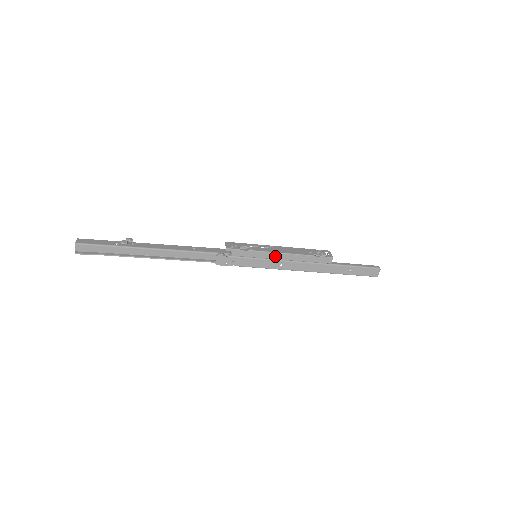
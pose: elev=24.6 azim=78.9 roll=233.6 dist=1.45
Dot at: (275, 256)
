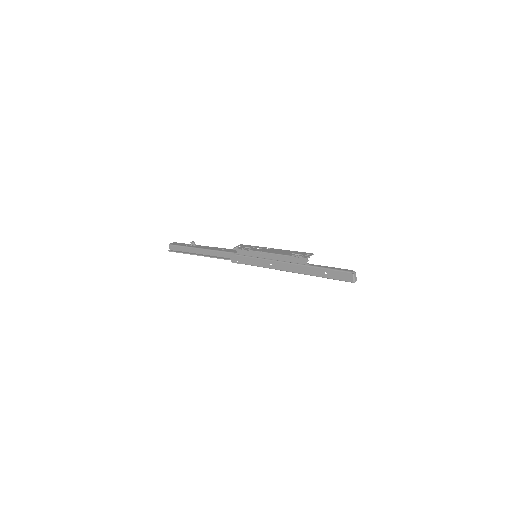
Dot at: (264, 256)
